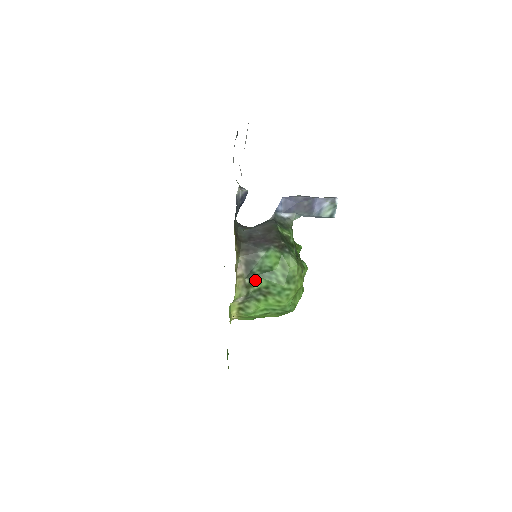
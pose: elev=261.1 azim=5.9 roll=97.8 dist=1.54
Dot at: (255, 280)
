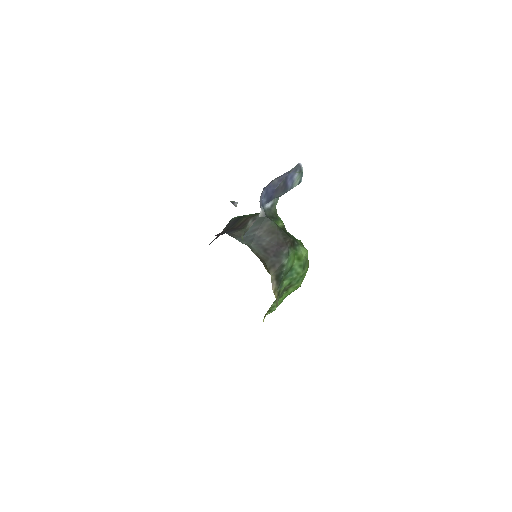
Dot at: (282, 285)
